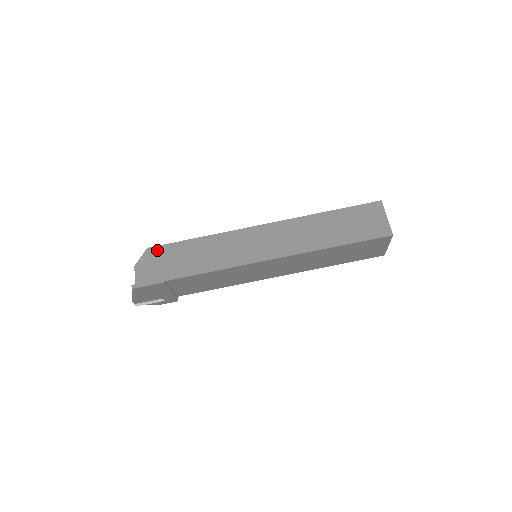
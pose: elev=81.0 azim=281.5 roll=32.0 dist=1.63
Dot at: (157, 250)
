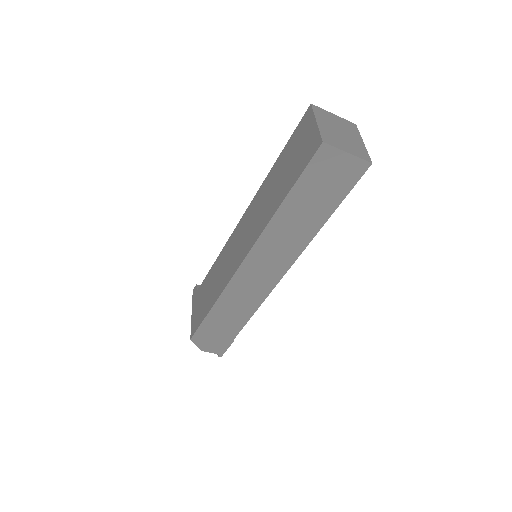
Dot at: (198, 336)
